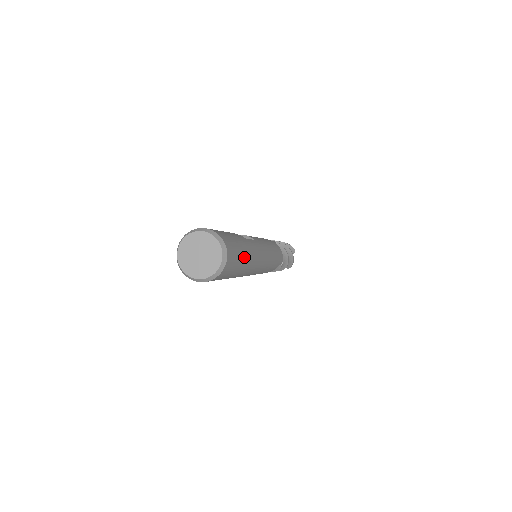
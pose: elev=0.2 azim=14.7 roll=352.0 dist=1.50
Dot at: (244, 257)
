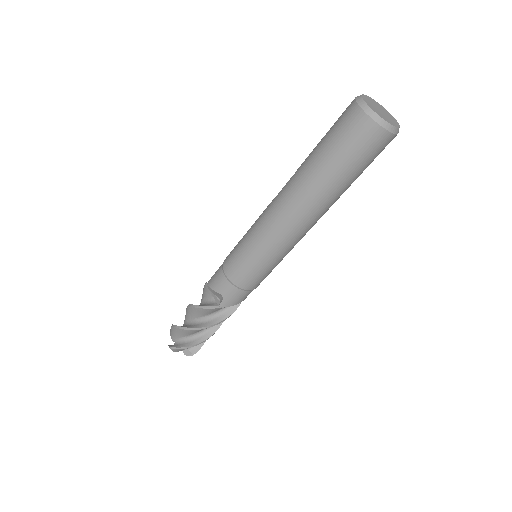
Dot at: occluded
